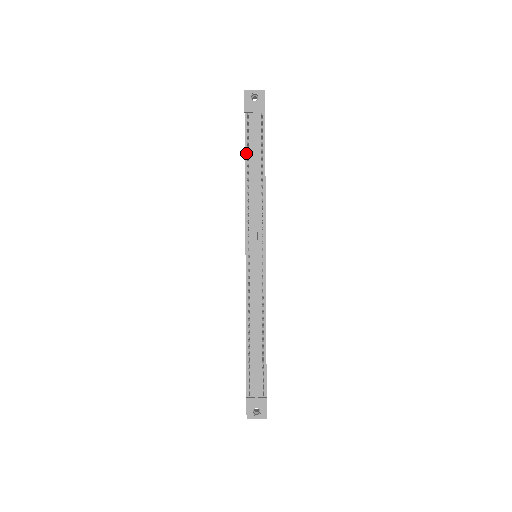
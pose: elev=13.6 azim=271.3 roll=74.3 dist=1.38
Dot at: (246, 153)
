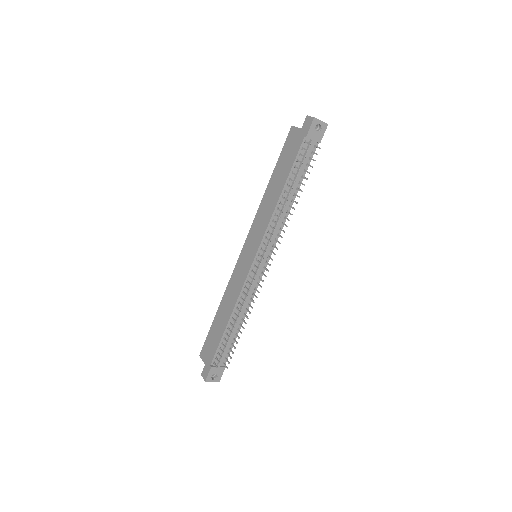
Dot at: (291, 173)
